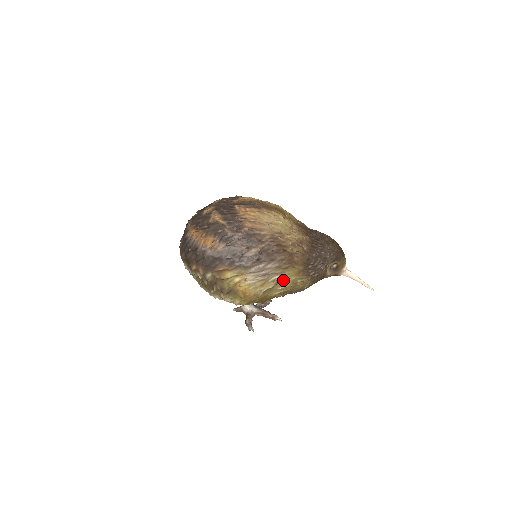
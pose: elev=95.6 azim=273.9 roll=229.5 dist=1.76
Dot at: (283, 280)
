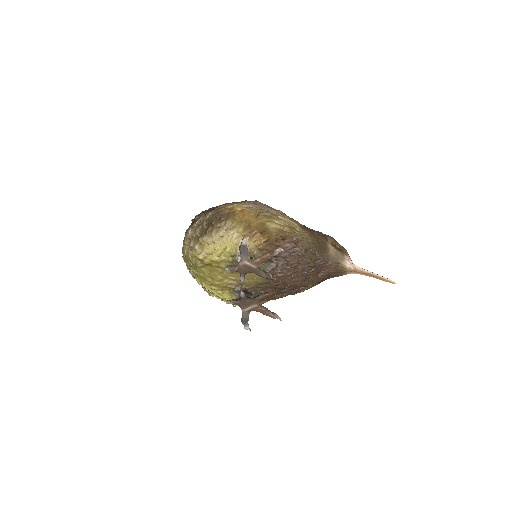
Dot at: (280, 217)
